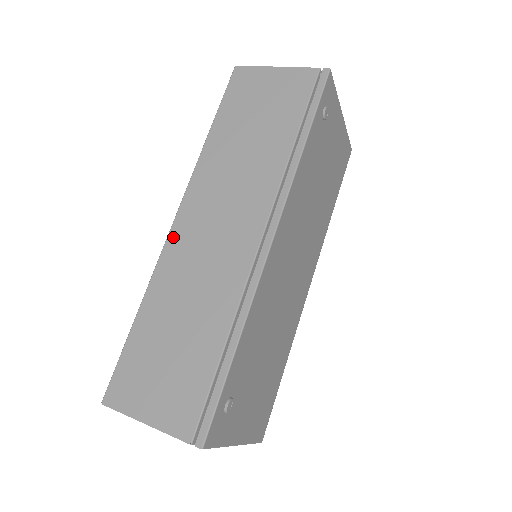
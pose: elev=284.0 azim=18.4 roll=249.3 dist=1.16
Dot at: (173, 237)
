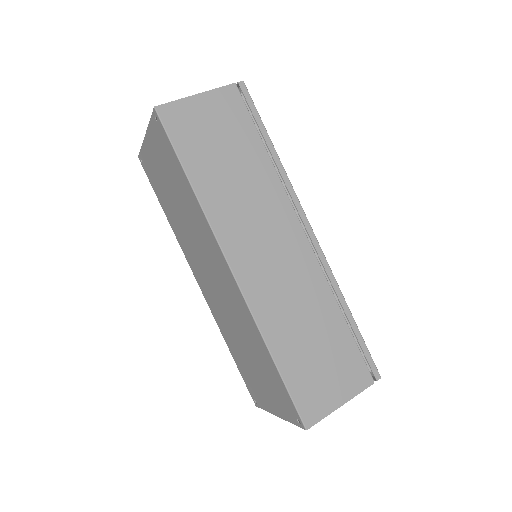
Dot at: (245, 284)
